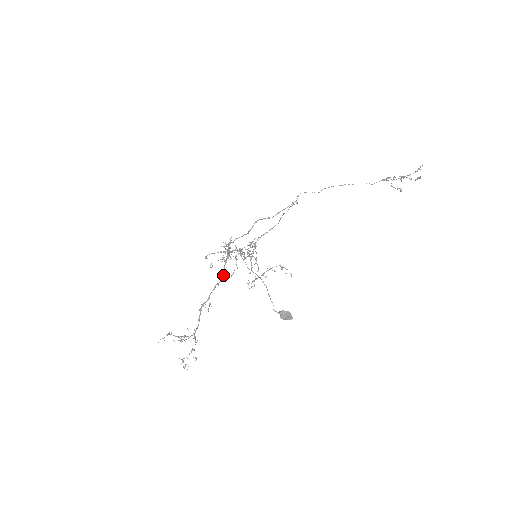
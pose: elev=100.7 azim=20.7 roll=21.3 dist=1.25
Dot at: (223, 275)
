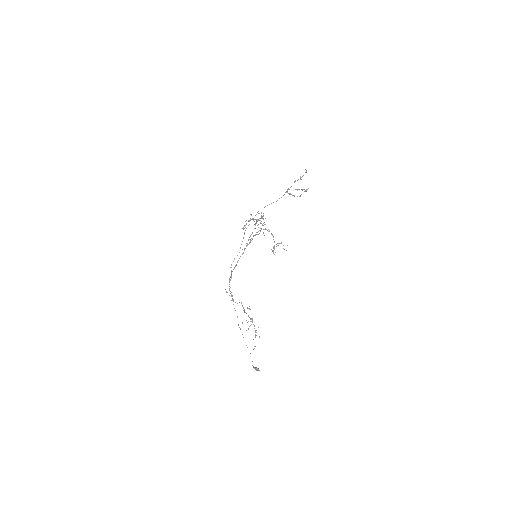
Dot at: occluded
